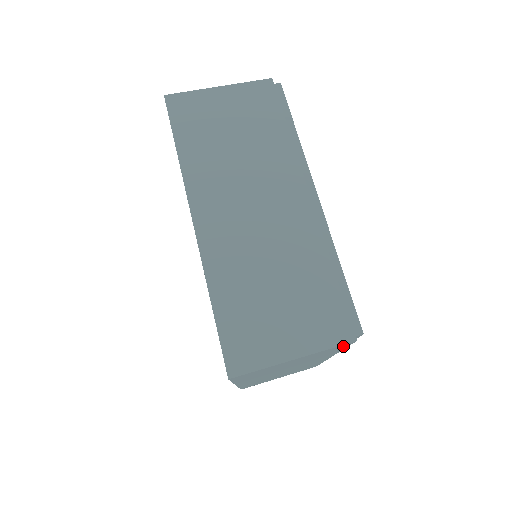
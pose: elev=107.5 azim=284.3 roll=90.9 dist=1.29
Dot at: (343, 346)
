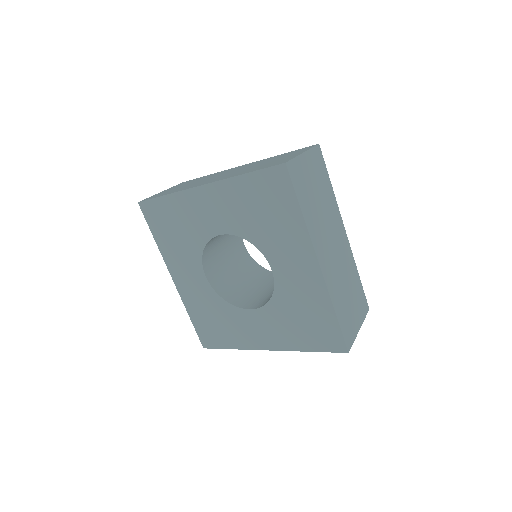
Dot at: (321, 158)
